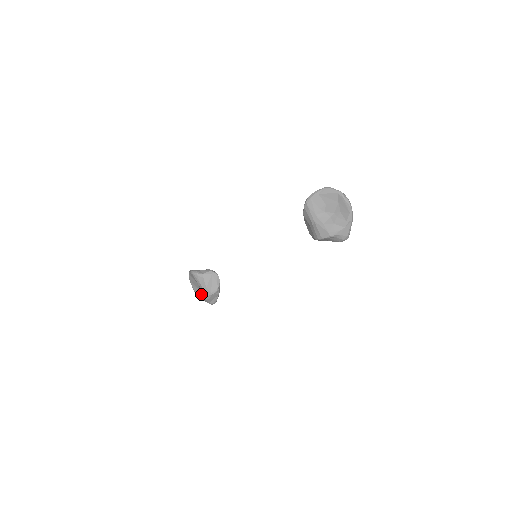
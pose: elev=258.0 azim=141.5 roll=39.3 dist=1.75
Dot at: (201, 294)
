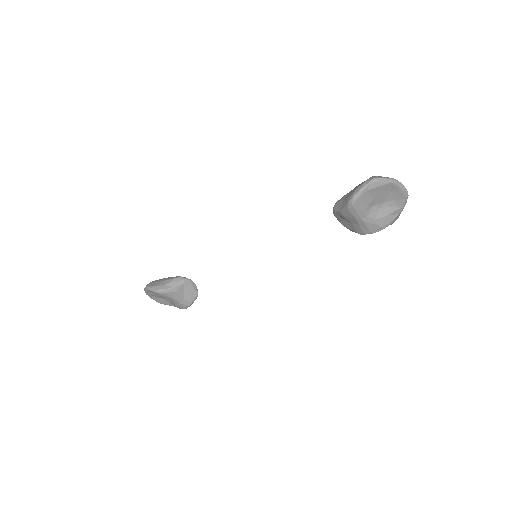
Dot at: (173, 304)
